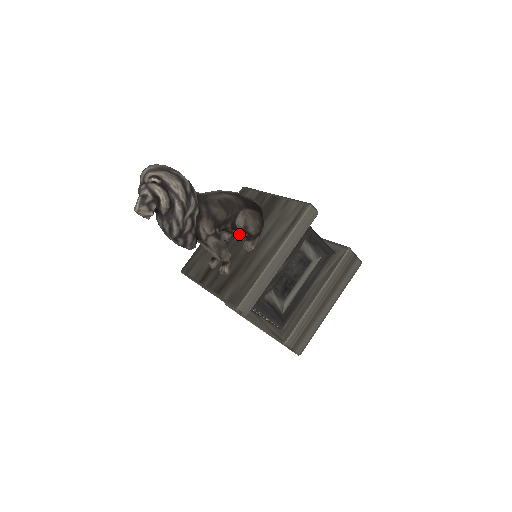
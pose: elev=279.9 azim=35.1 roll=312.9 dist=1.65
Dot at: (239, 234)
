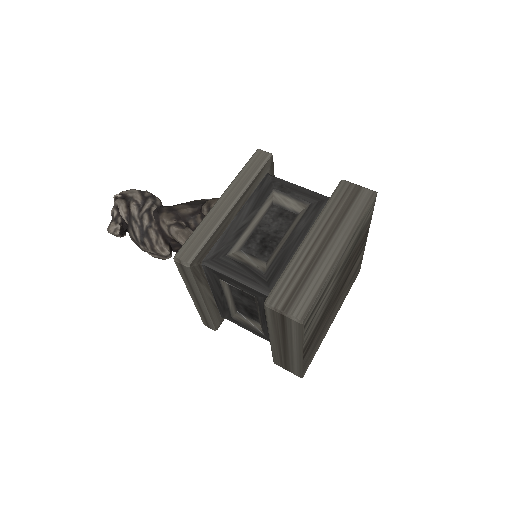
Dot at: occluded
